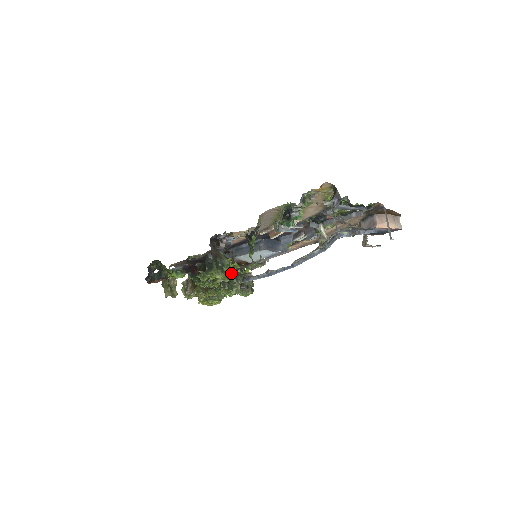
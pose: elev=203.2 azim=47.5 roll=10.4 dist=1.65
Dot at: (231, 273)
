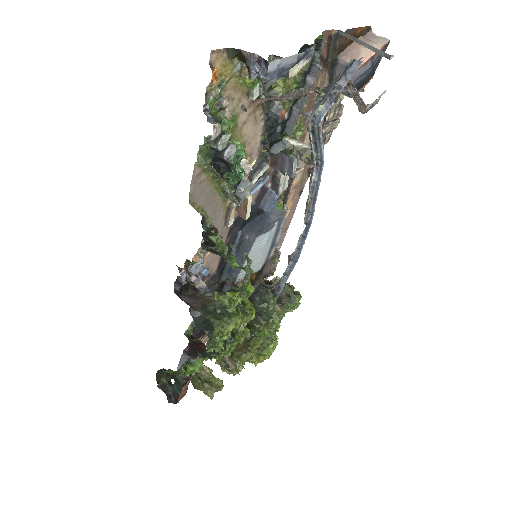
Dot at: (248, 304)
